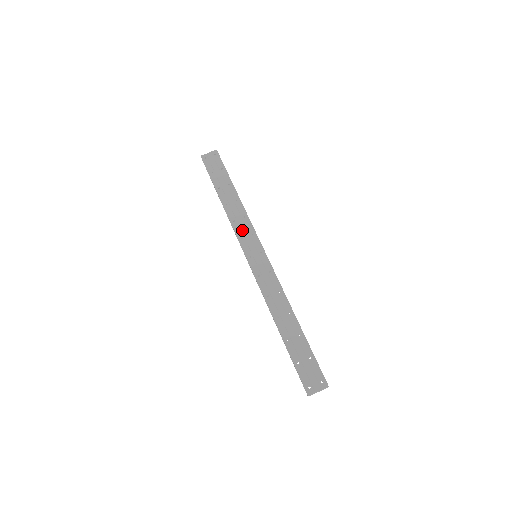
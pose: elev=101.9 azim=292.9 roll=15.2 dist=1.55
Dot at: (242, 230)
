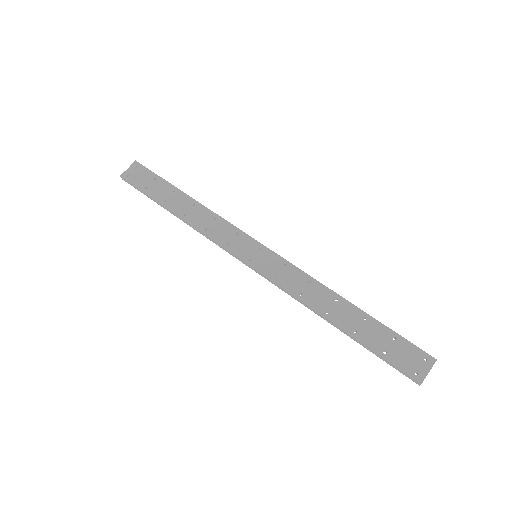
Dot at: (222, 235)
